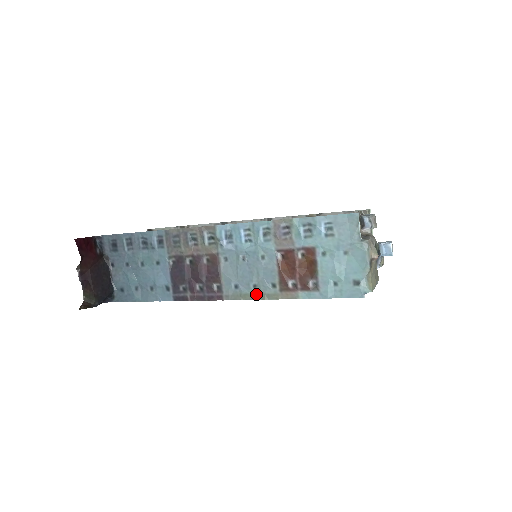
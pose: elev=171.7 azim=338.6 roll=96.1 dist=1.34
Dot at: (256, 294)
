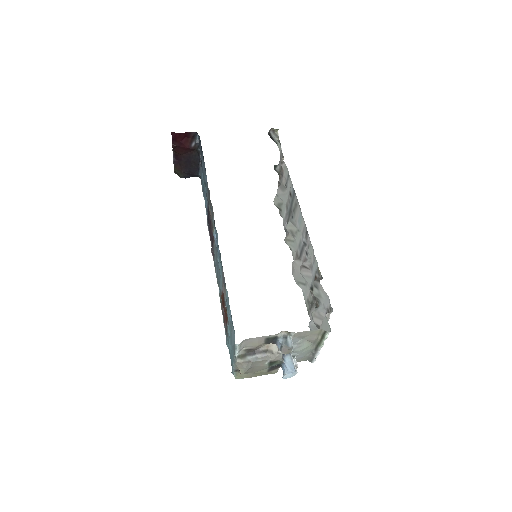
Dot at: occluded
